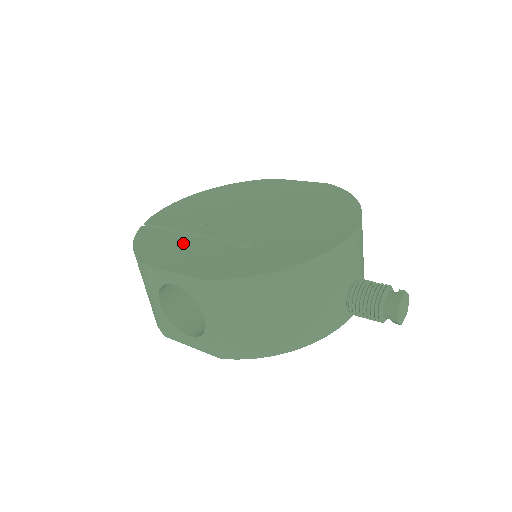
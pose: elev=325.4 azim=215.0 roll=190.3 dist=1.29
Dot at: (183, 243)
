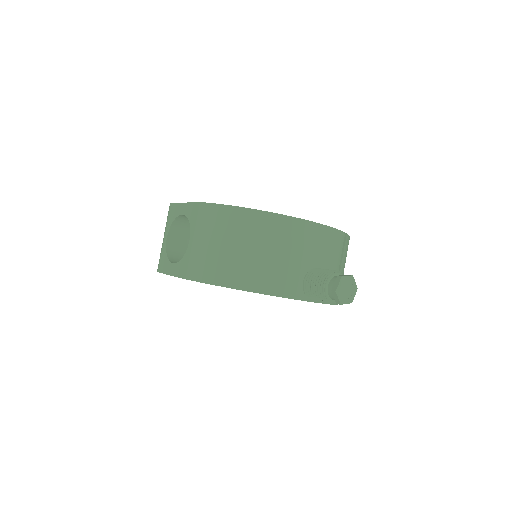
Dot at: occluded
